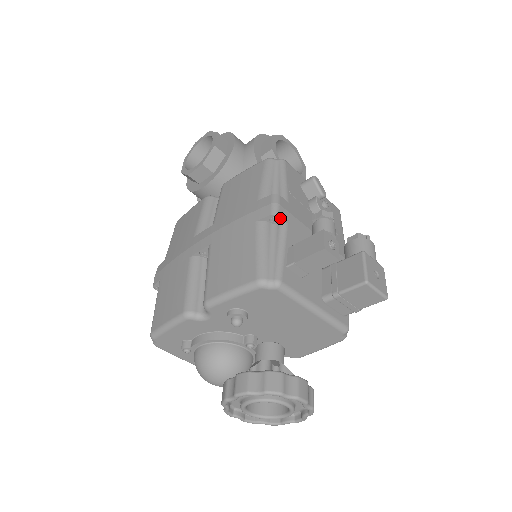
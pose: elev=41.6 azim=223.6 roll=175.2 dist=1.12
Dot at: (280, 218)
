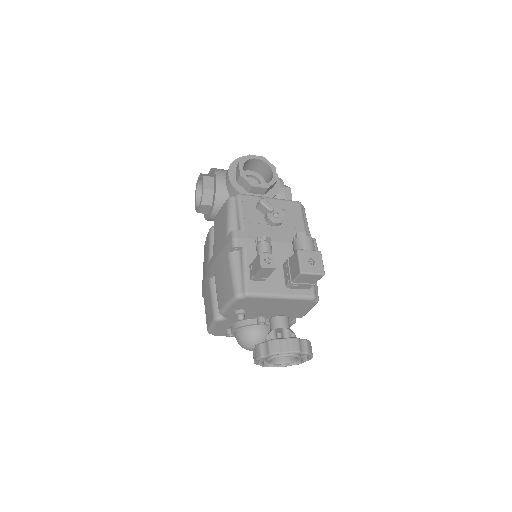
Dot at: (239, 247)
